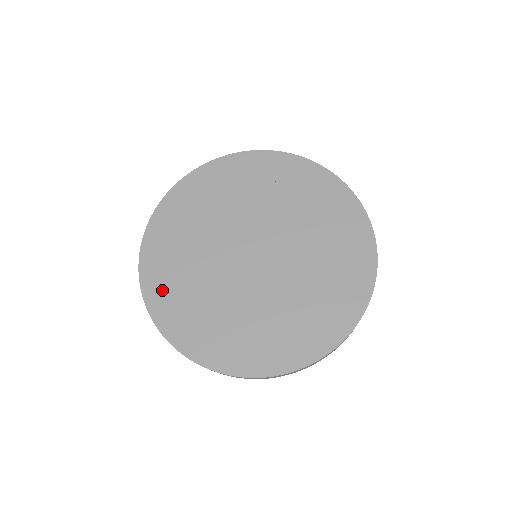
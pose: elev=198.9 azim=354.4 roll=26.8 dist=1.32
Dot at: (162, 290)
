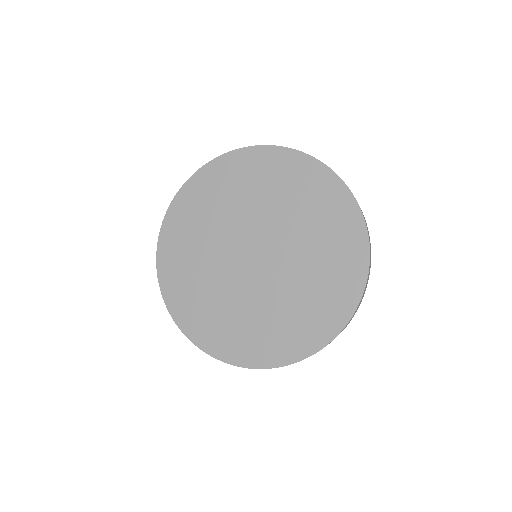
Dot at: (184, 212)
